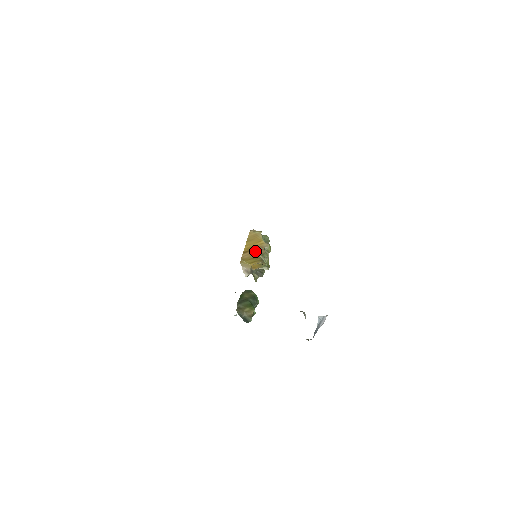
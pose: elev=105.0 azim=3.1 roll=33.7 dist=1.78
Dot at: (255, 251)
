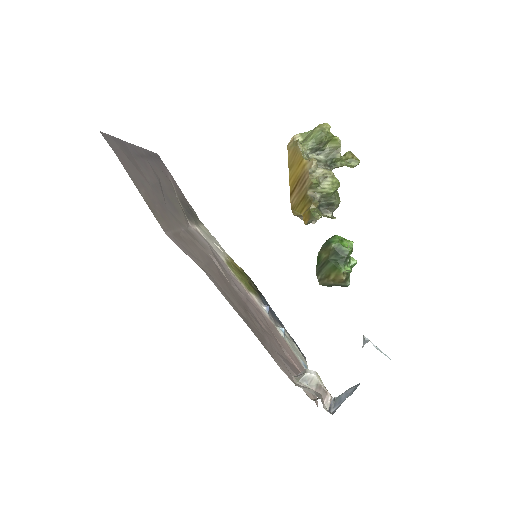
Dot at: (300, 186)
